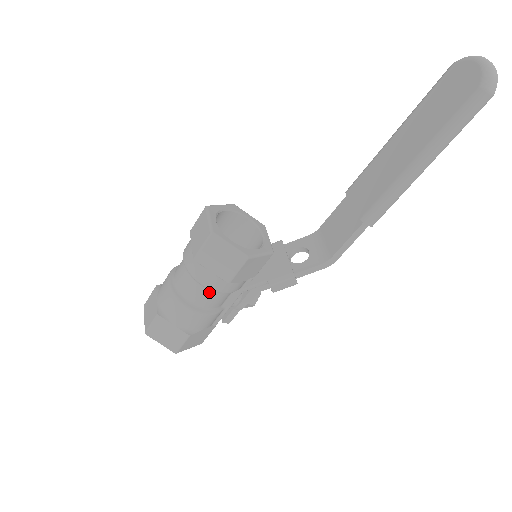
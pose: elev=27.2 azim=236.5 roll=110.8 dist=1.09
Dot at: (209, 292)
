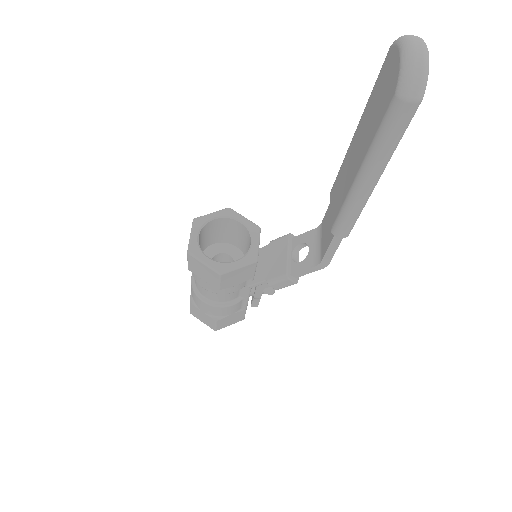
Dot at: occluded
